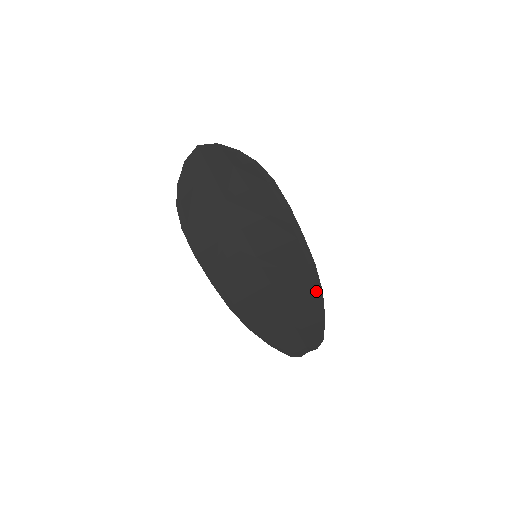
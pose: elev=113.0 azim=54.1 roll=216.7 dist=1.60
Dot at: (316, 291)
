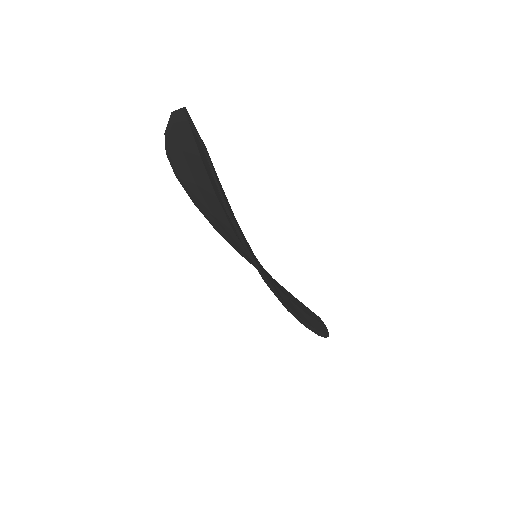
Dot at: occluded
